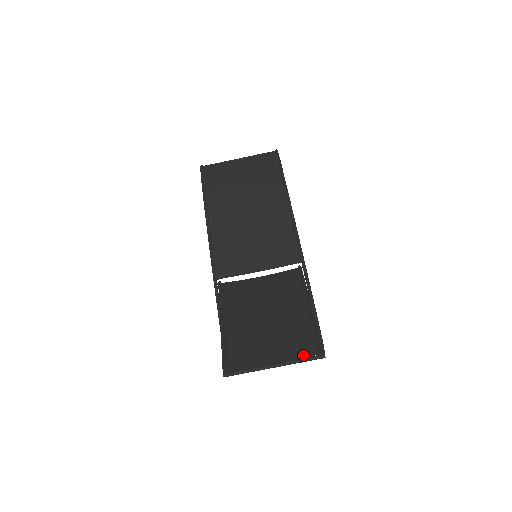
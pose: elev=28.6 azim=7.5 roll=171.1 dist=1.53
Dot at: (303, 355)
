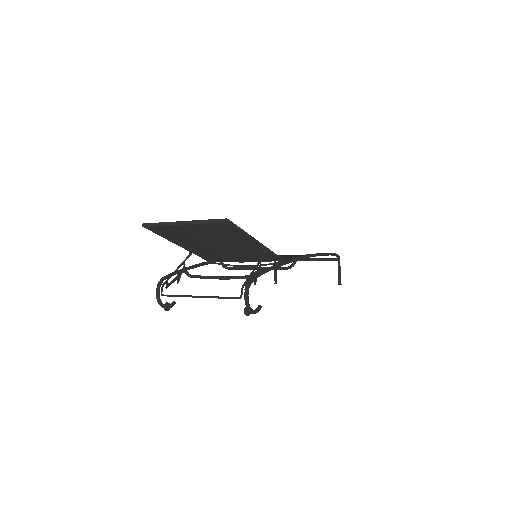
Dot at: (212, 223)
